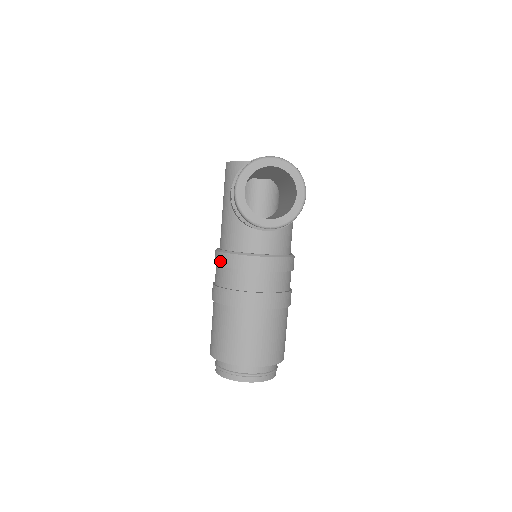
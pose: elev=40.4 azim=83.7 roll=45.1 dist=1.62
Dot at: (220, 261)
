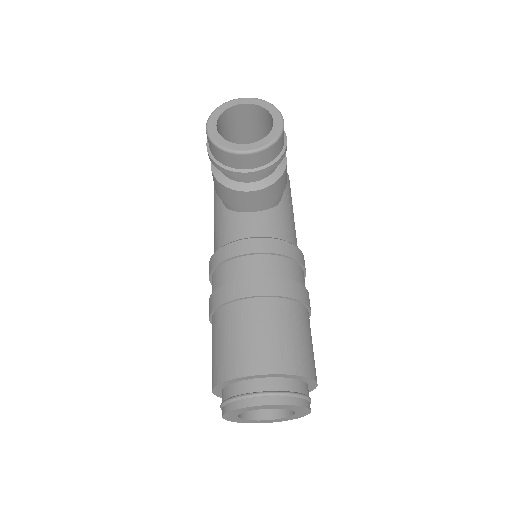
Dot at: (213, 263)
